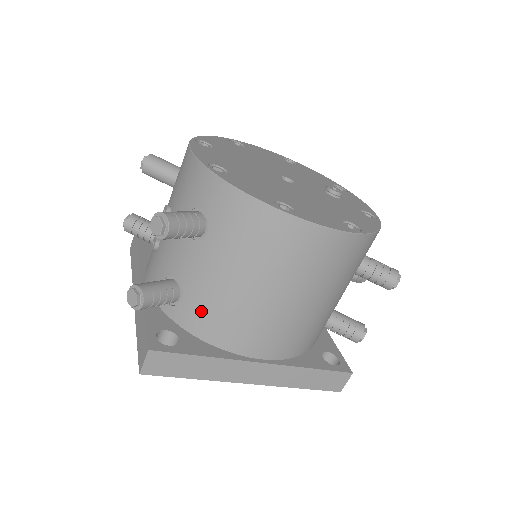
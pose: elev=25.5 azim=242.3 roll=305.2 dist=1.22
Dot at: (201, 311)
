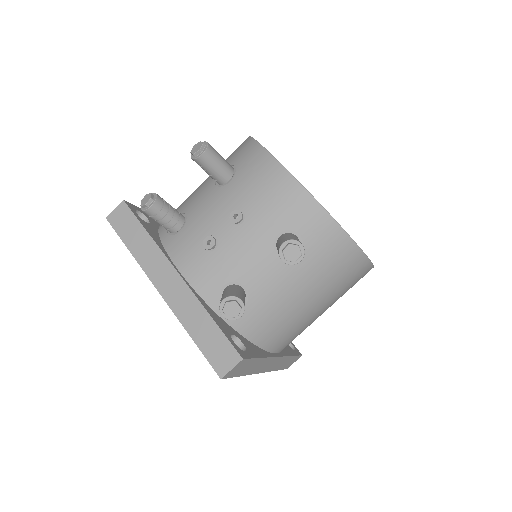
Dot at: (262, 318)
